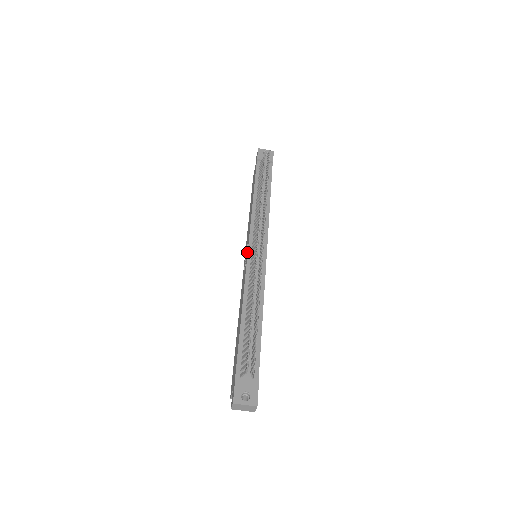
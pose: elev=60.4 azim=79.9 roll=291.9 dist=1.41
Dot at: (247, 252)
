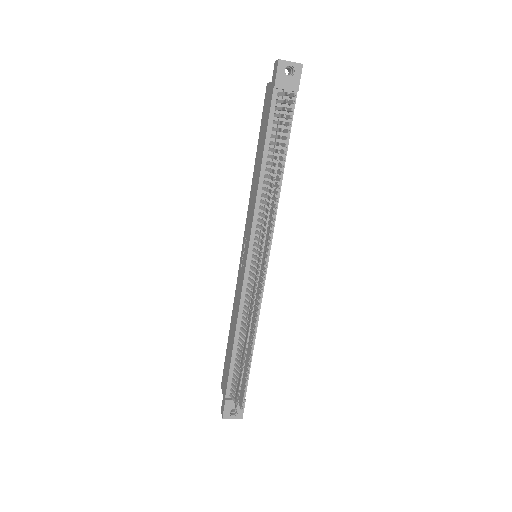
Dot at: (245, 261)
